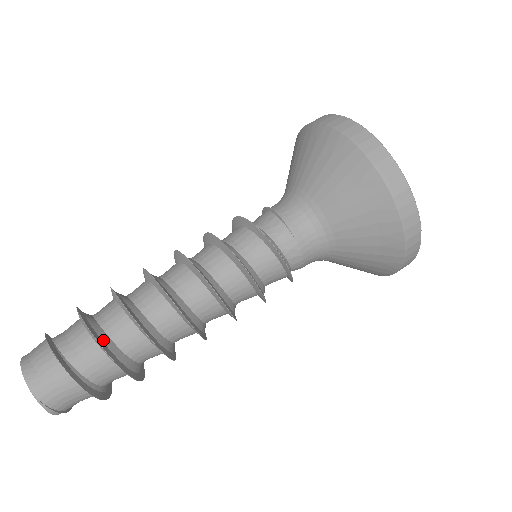
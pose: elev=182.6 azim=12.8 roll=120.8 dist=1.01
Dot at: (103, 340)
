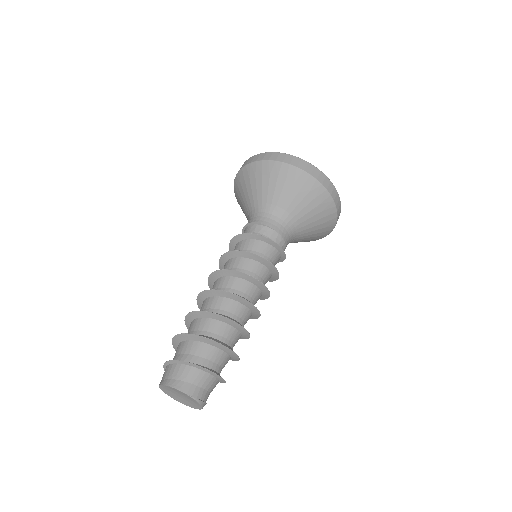
Dot at: (209, 339)
